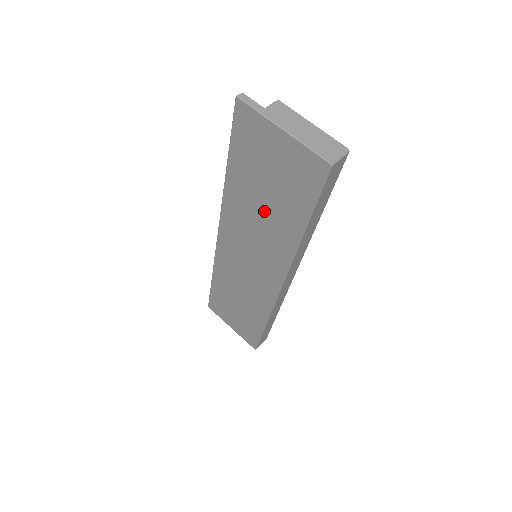
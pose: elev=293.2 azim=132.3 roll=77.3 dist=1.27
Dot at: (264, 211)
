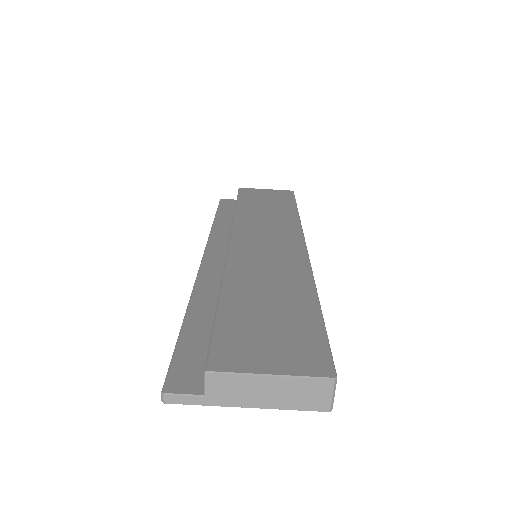
Dot at: occluded
